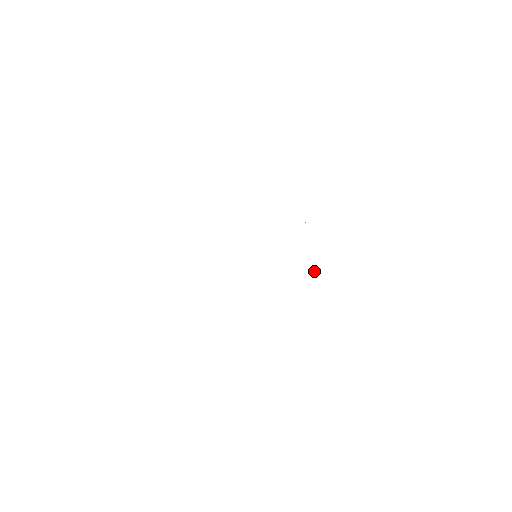
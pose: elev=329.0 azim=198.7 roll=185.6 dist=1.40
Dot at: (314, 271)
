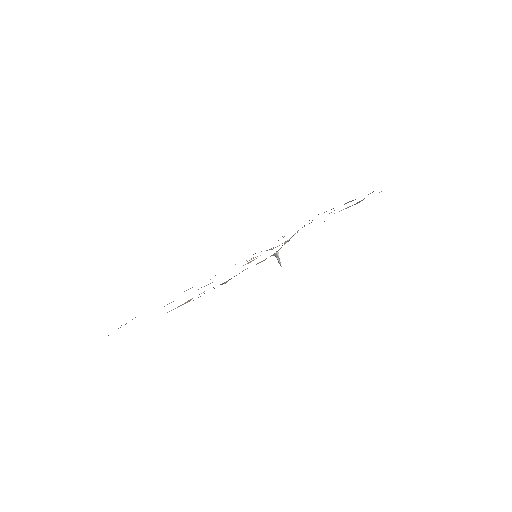
Dot at: (278, 261)
